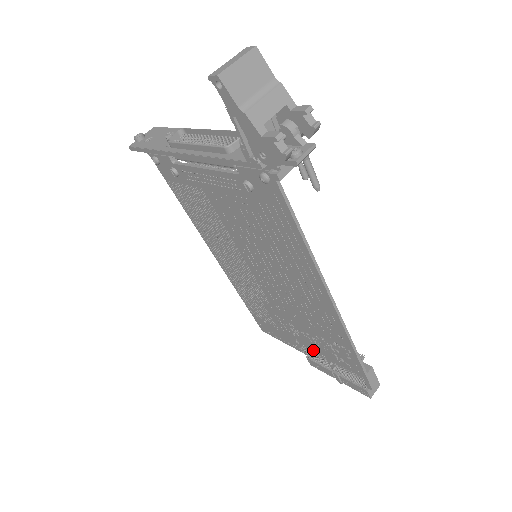
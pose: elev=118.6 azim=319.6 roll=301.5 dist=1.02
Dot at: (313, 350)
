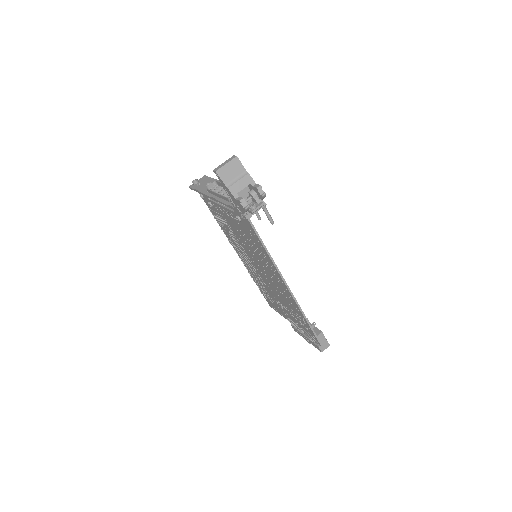
Dot at: (292, 319)
